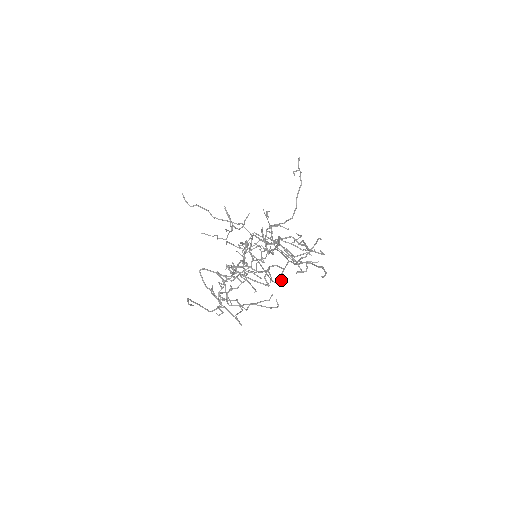
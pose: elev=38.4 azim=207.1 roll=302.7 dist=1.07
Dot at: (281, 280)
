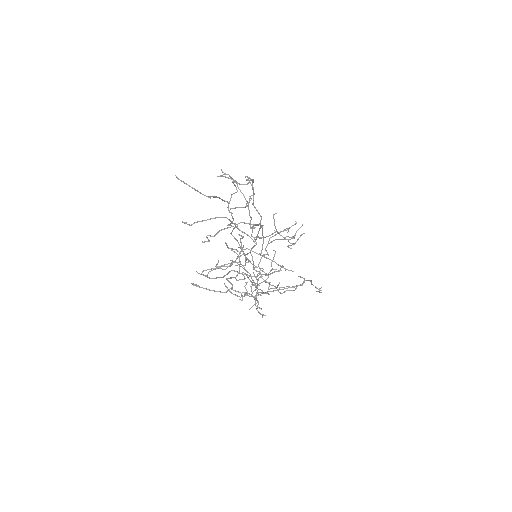
Dot at: (252, 228)
